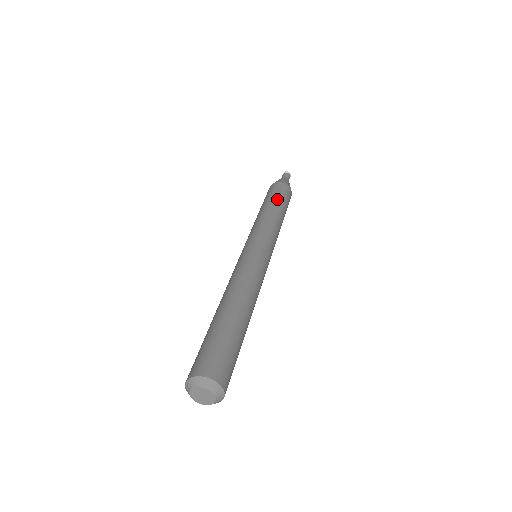
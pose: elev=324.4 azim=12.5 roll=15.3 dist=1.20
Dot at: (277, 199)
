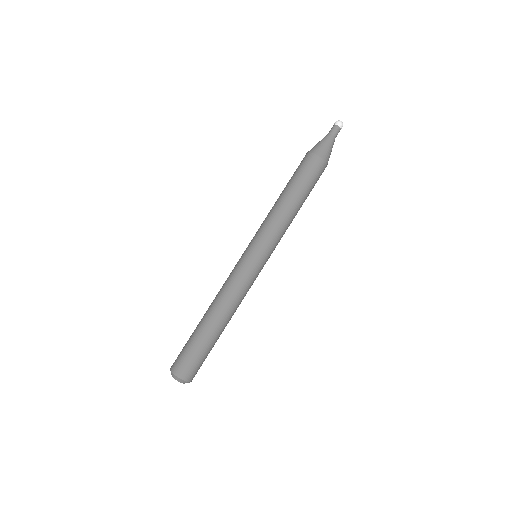
Dot at: (300, 187)
